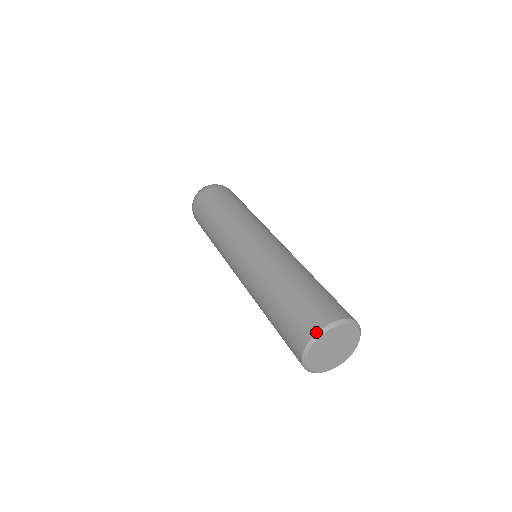
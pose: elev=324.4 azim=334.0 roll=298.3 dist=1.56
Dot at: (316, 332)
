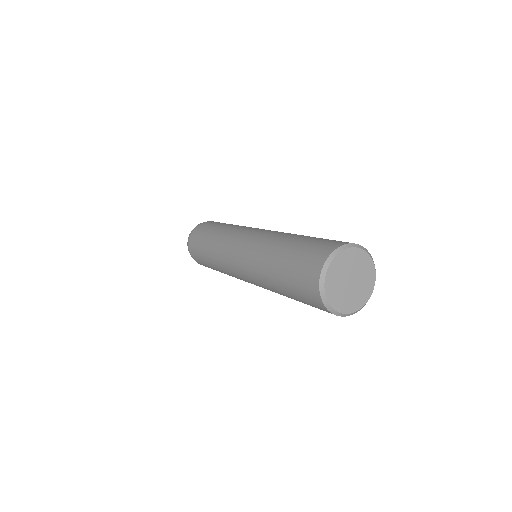
Dot at: (329, 254)
